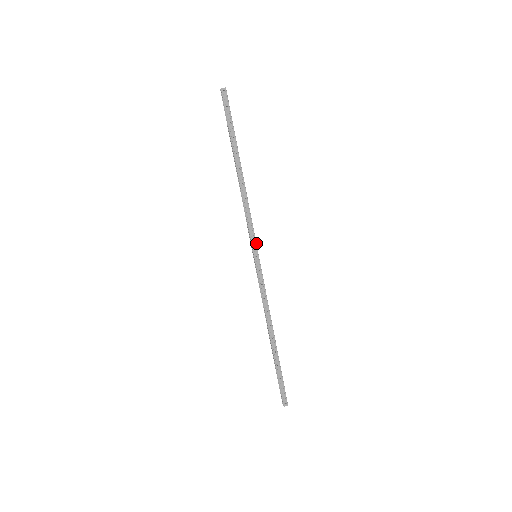
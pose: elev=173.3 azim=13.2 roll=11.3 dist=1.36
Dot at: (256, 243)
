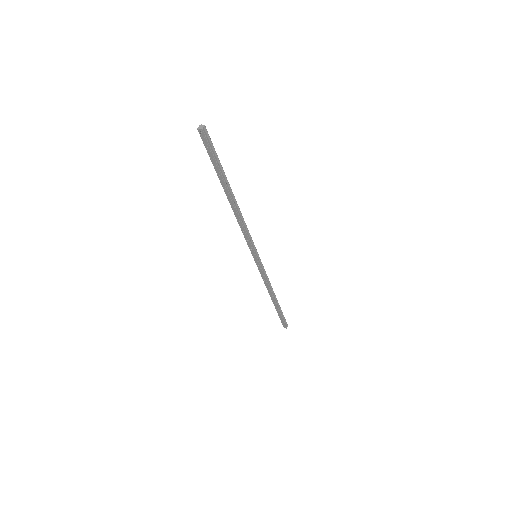
Dot at: (254, 250)
